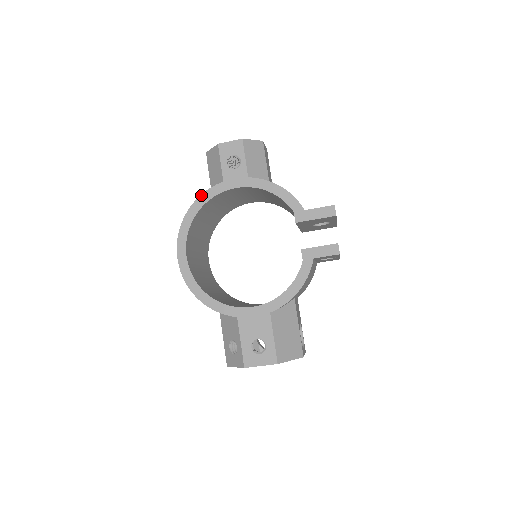
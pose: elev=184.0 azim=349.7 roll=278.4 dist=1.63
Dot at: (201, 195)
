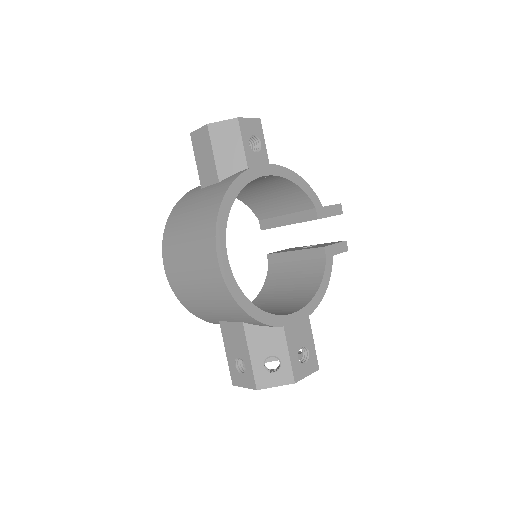
Dot at: (236, 179)
